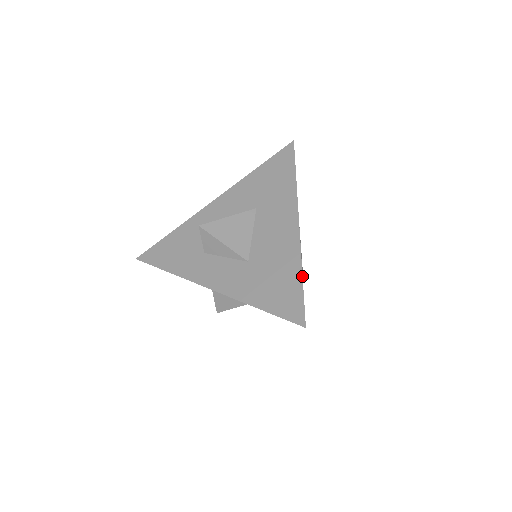
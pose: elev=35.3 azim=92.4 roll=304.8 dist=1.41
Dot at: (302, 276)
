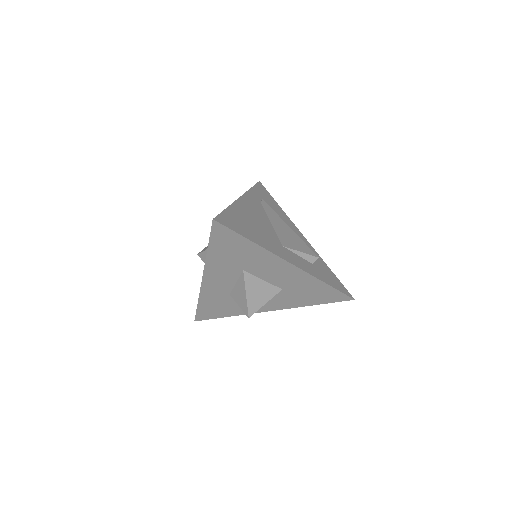
Dot at: (226, 208)
